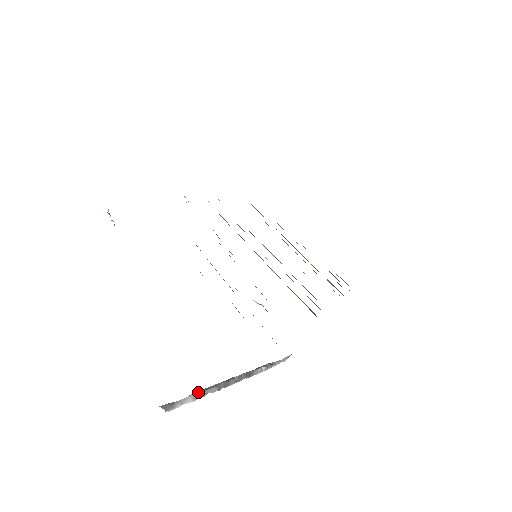
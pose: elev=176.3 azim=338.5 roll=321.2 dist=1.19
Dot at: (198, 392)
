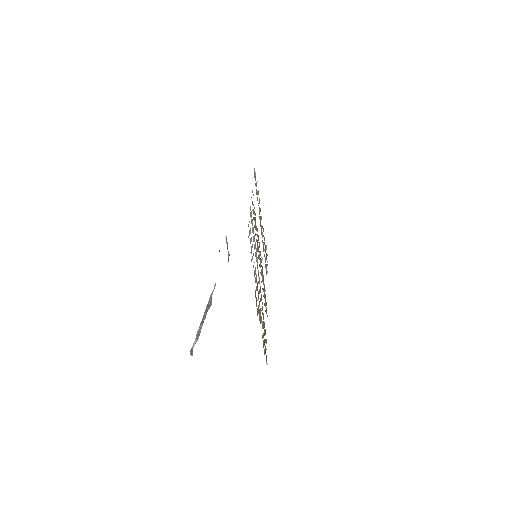
Dot at: (198, 338)
